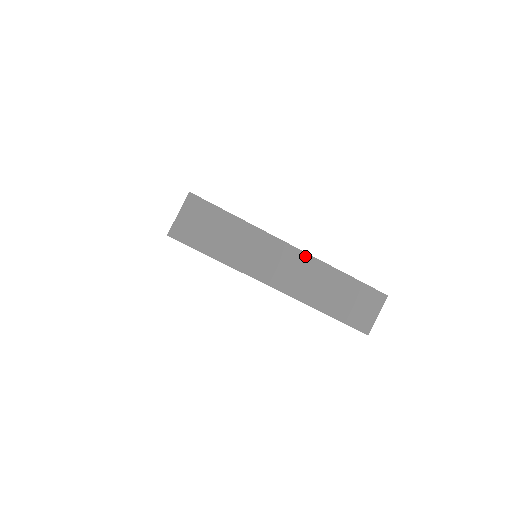
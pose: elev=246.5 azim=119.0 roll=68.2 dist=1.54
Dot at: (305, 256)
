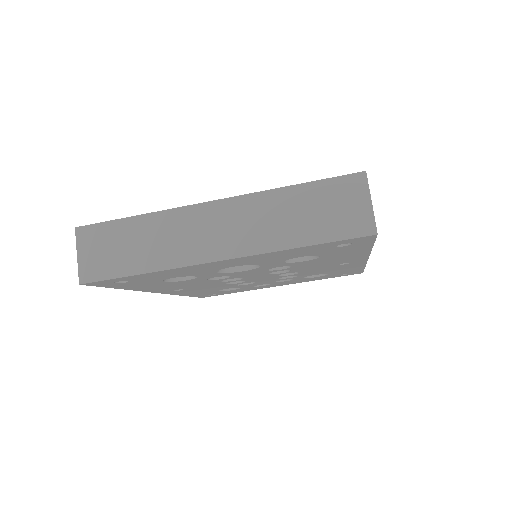
Dot at: (231, 202)
